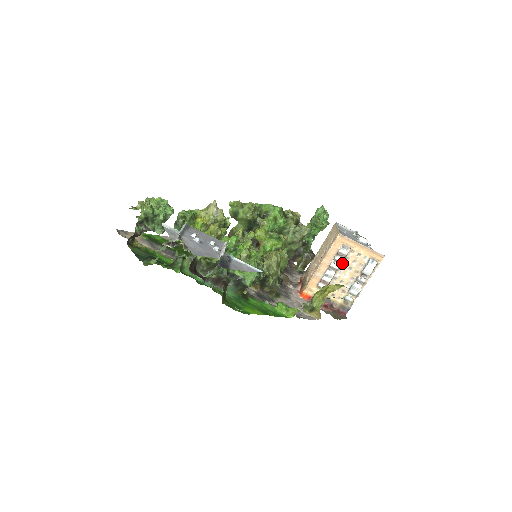
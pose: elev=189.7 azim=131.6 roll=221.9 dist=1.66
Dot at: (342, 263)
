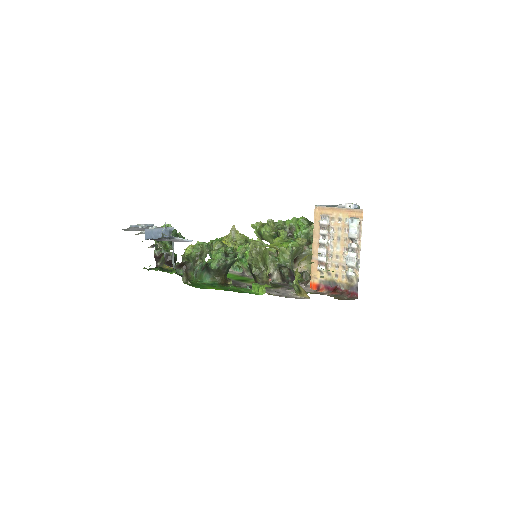
Dot at: (329, 236)
